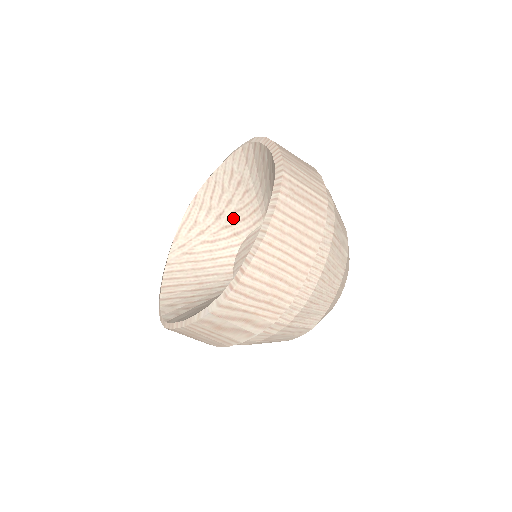
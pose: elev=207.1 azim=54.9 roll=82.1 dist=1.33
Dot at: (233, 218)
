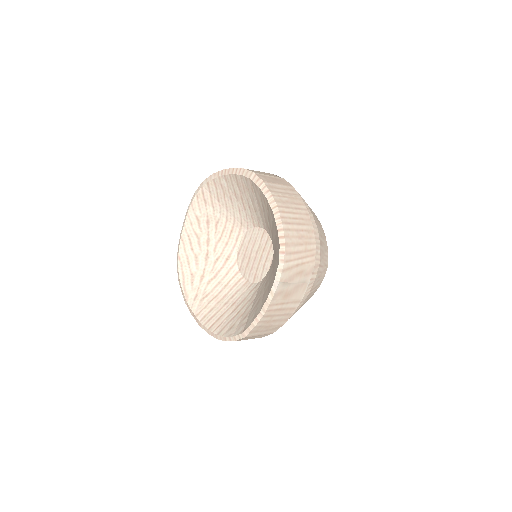
Dot at: (218, 249)
